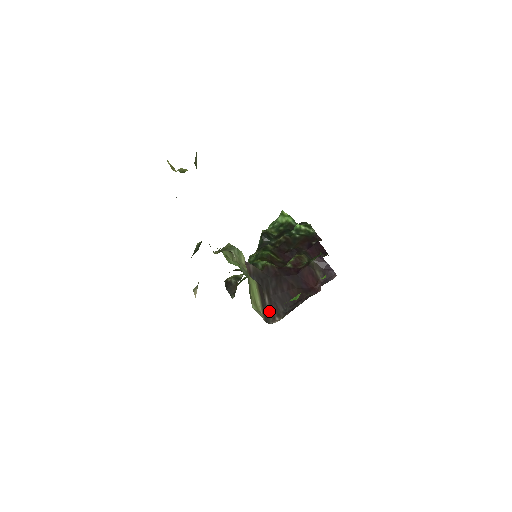
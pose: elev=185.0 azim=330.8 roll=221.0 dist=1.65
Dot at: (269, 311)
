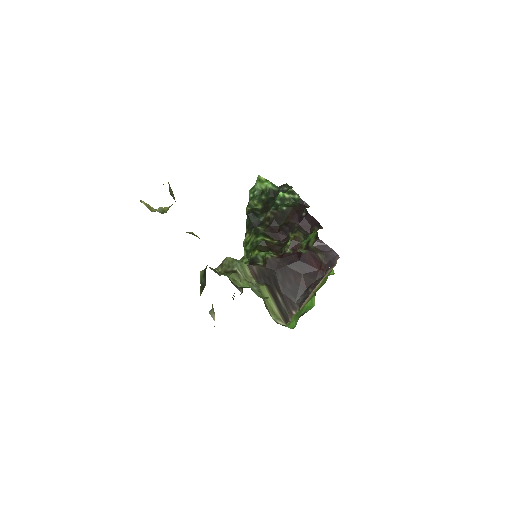
Dot at: (285, 308)
